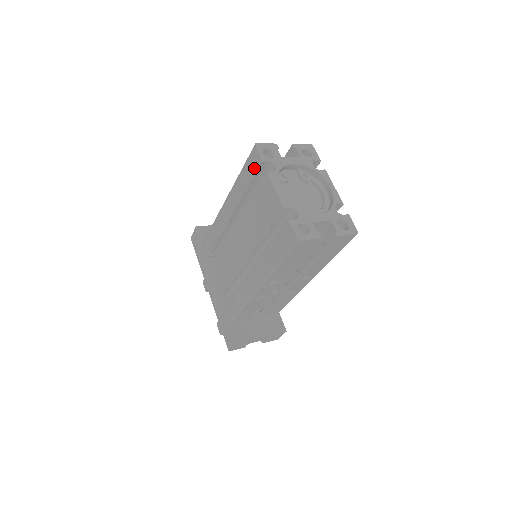
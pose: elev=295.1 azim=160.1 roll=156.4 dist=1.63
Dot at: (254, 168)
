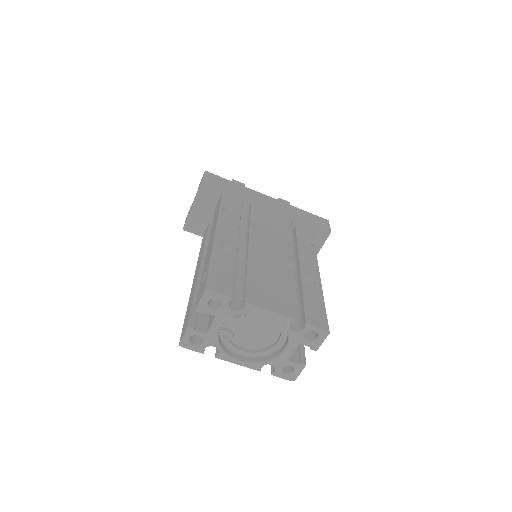
Dot at: occluded
